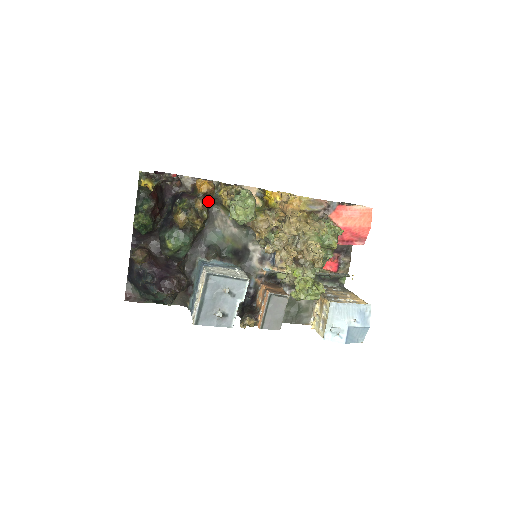
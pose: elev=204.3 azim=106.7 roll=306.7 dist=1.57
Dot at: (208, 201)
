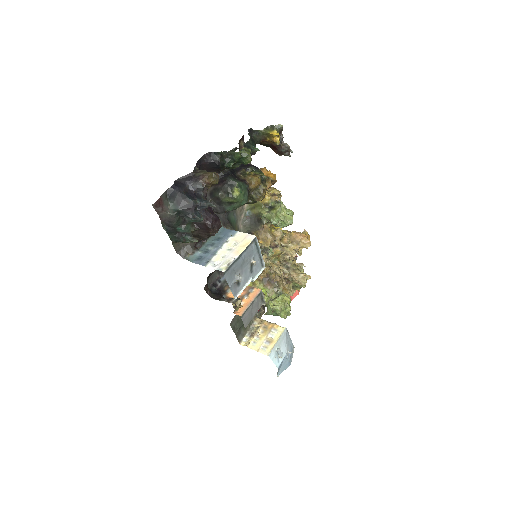
Dot at: occluded
